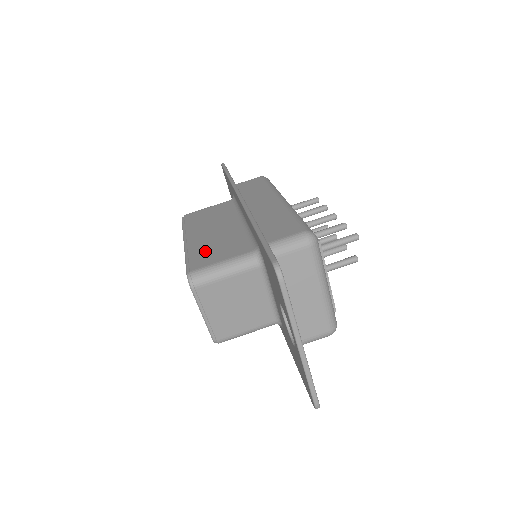
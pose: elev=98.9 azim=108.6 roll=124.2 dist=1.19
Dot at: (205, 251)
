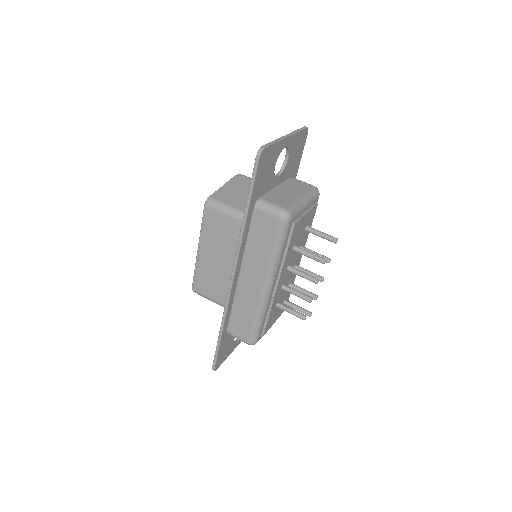
Dot at: occluded
